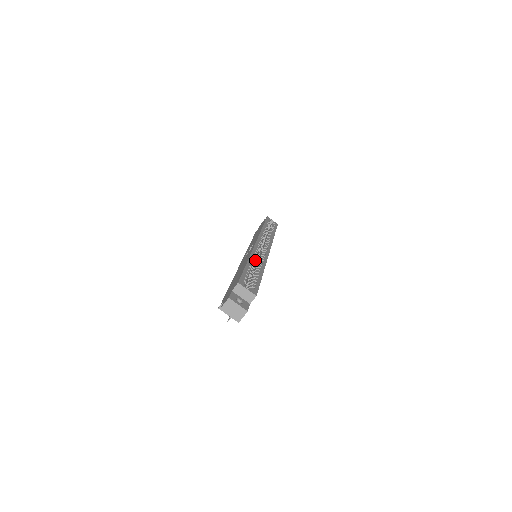
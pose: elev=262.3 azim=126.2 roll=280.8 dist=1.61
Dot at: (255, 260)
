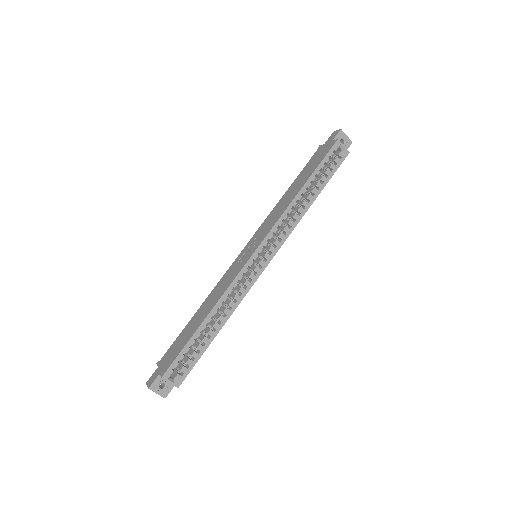
Dot at: (248, 268)
